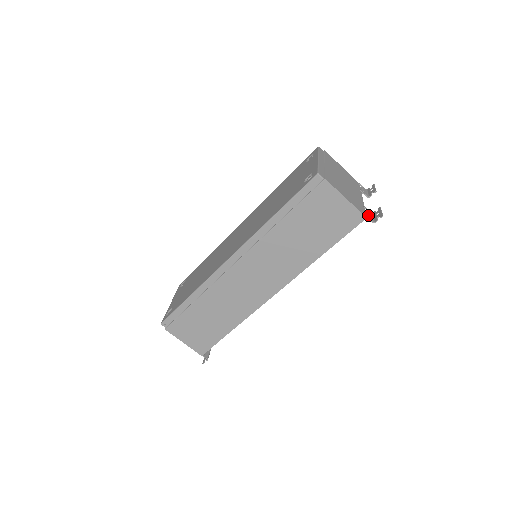
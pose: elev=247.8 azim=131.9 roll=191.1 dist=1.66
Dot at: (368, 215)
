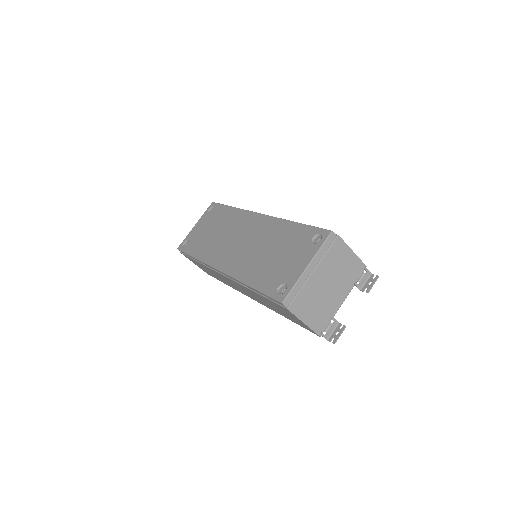
Dot at: (326, 332)
